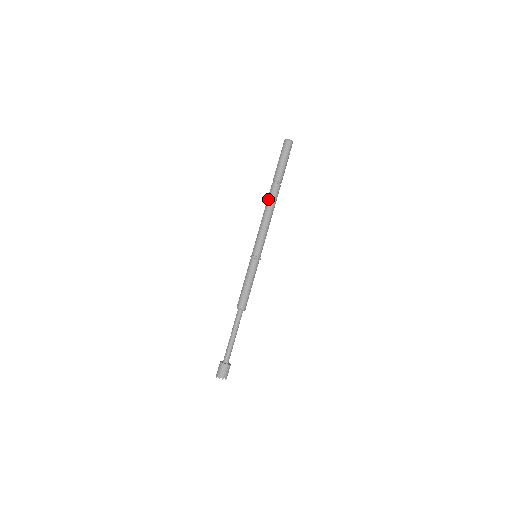
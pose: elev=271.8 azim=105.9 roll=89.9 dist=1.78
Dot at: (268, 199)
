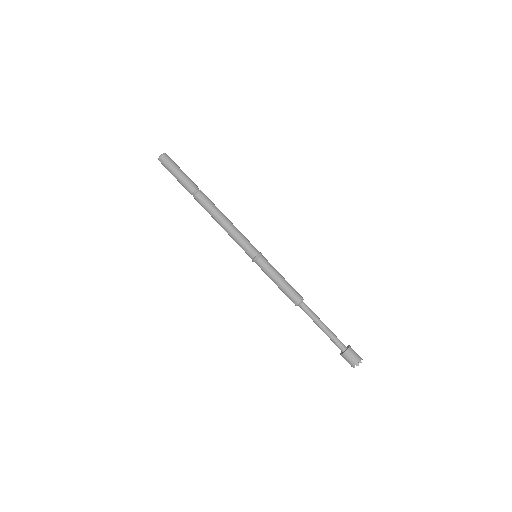
Dot at: (207, 210)
